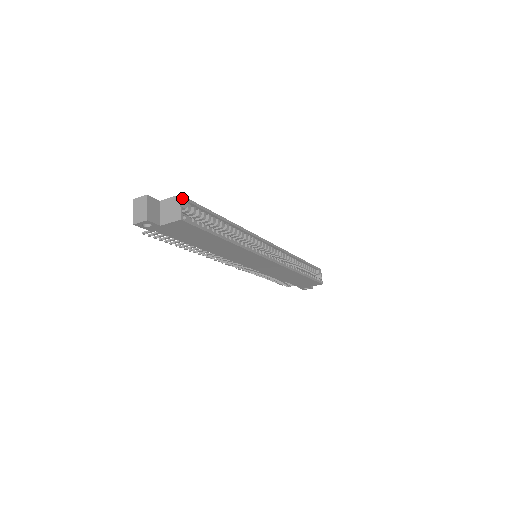
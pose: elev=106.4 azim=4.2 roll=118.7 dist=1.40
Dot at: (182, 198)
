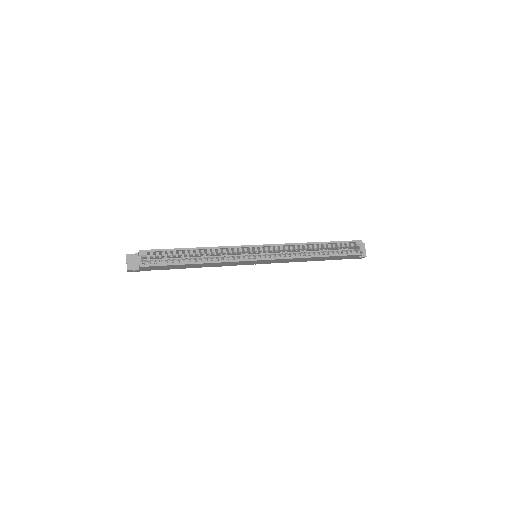
Dot at: (141, 252)
